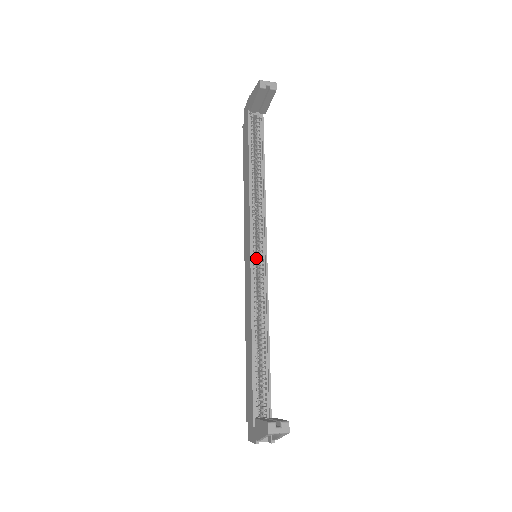
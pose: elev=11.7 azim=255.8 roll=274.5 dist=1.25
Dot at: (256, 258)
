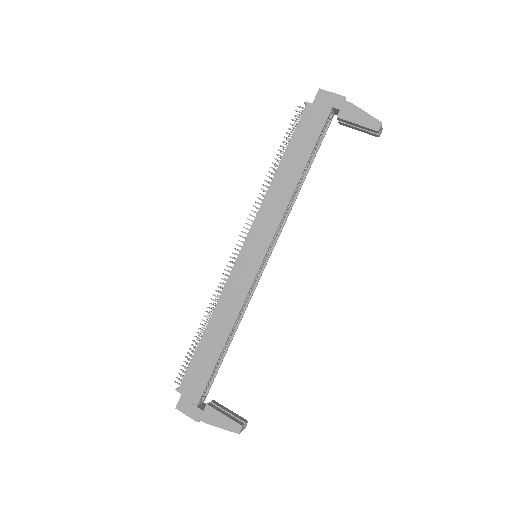
Dot at: occluded
